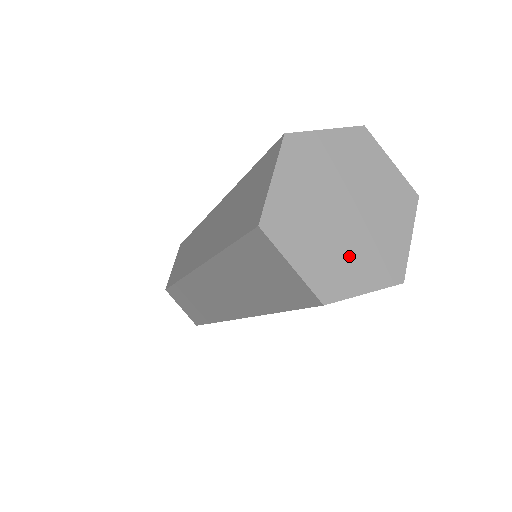
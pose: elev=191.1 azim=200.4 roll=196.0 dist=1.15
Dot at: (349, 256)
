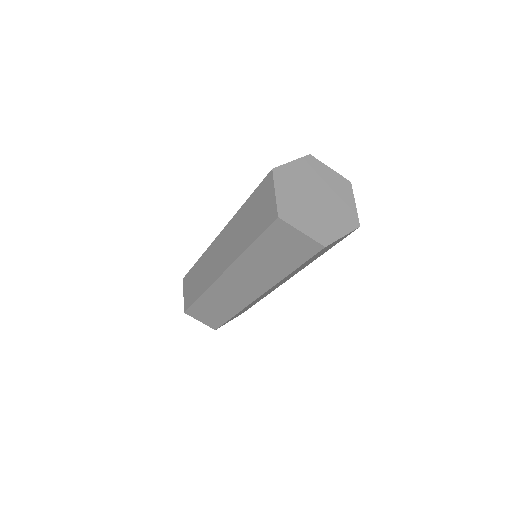
Dot at: (305, 213)
